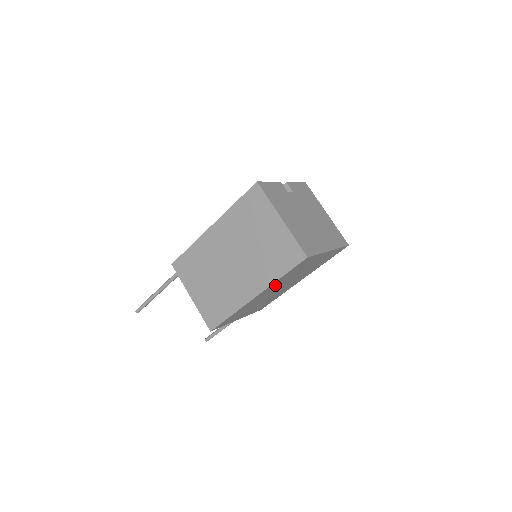
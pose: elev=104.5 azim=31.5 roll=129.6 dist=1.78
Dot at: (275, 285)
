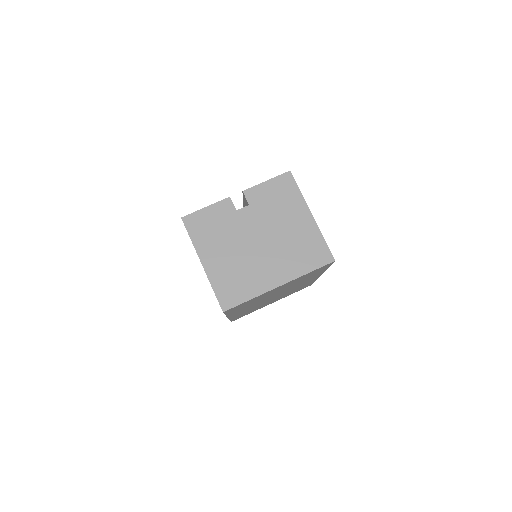
Dot at: (243, 309)
